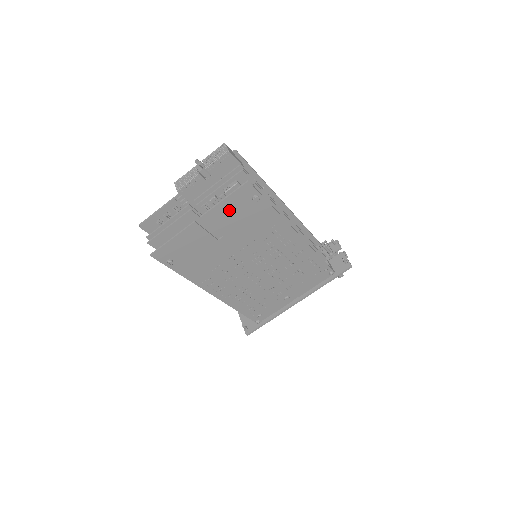
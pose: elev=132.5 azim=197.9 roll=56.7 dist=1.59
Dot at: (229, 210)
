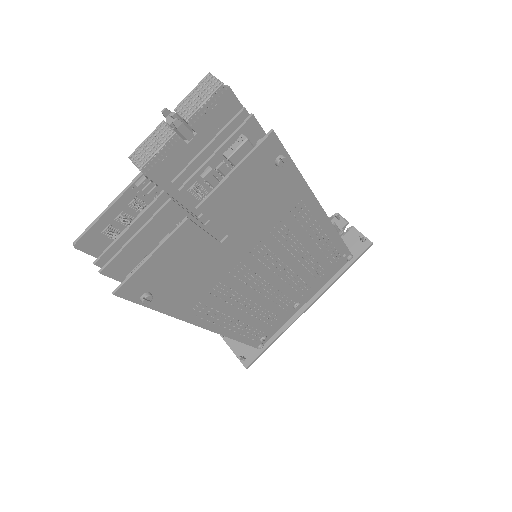
Dot at: (240, 188)
